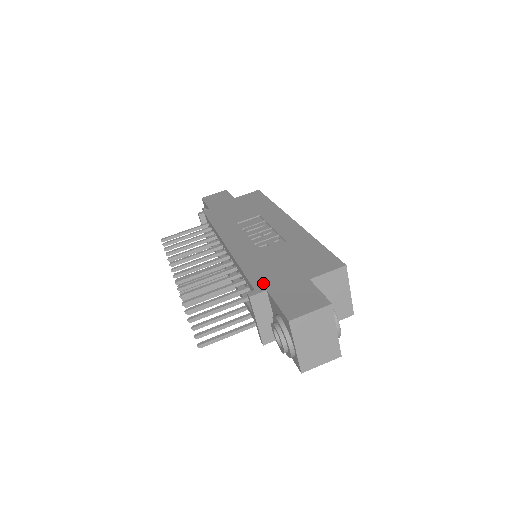
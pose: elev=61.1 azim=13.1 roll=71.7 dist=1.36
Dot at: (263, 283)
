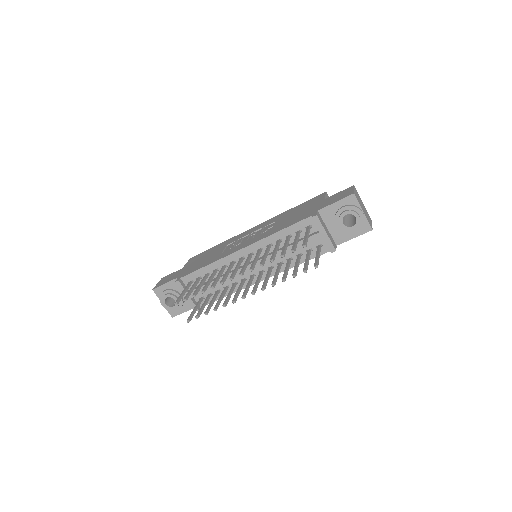
Dot at: (309, 214)
